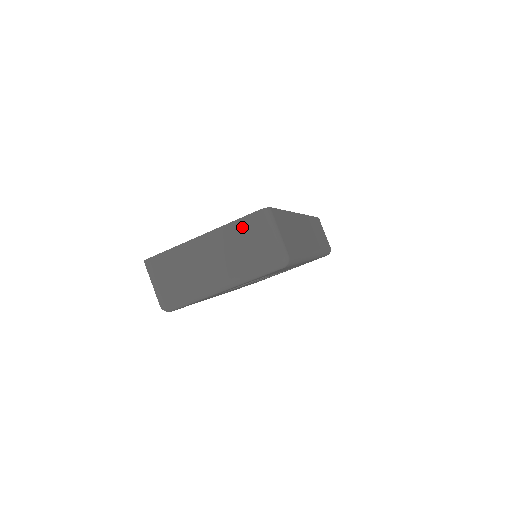
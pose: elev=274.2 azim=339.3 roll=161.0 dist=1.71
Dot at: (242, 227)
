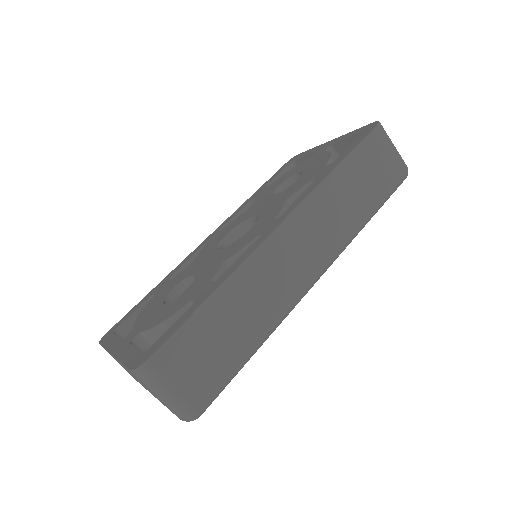
Dot at: (132, 373)
